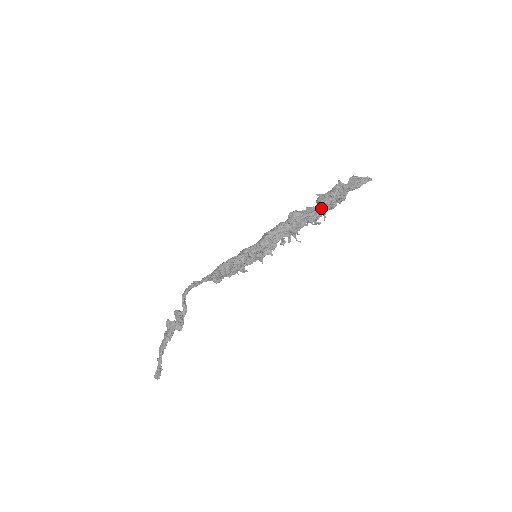
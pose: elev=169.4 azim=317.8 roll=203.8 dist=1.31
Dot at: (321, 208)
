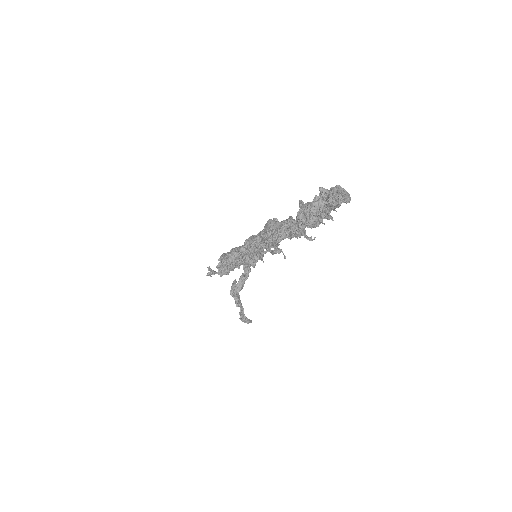
Dot at: (296, 224)
